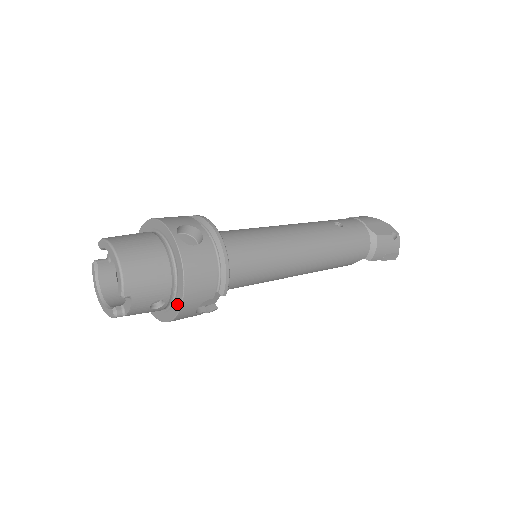
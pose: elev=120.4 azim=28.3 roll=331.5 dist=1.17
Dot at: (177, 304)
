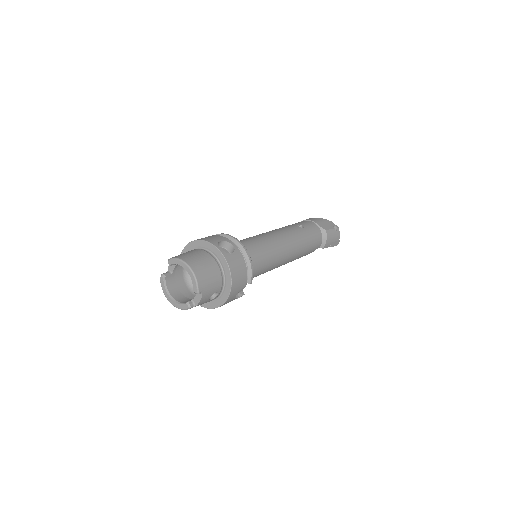
Dot at: (226, 293)
